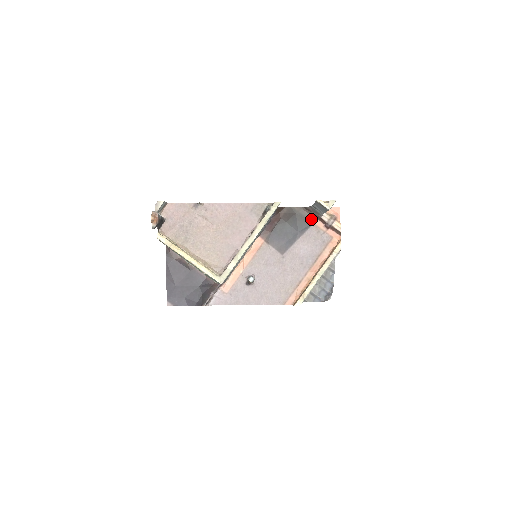
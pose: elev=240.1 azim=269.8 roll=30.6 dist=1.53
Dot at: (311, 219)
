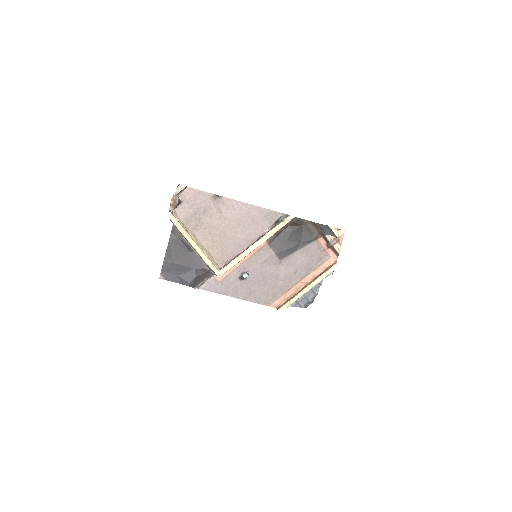
Dot at: (316, 235)
